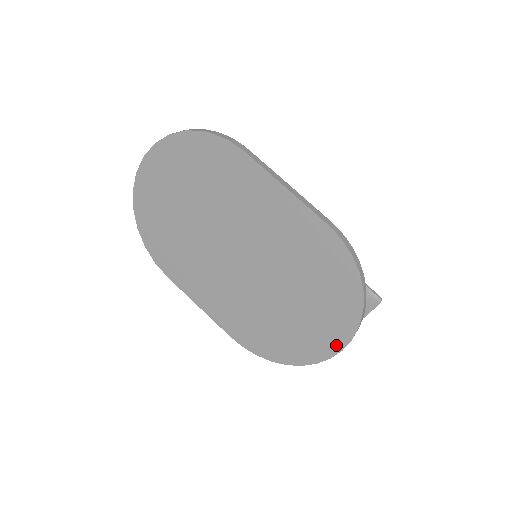
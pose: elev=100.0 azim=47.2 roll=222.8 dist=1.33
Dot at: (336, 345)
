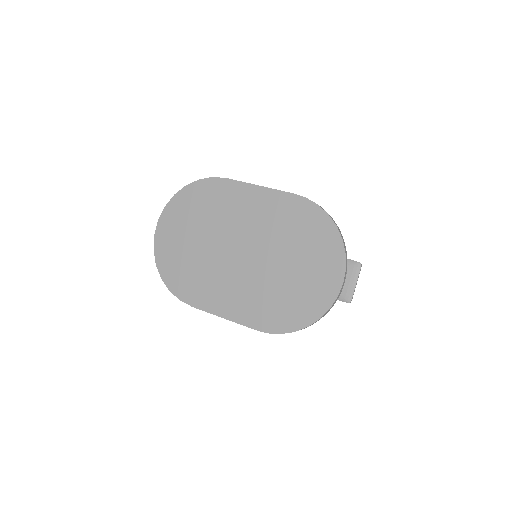
Dot at: (337, 281)
